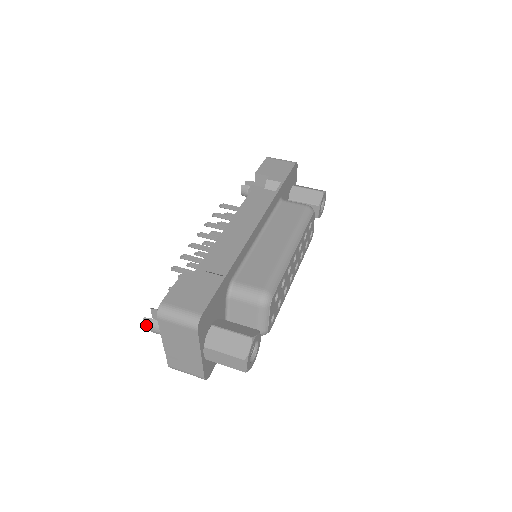
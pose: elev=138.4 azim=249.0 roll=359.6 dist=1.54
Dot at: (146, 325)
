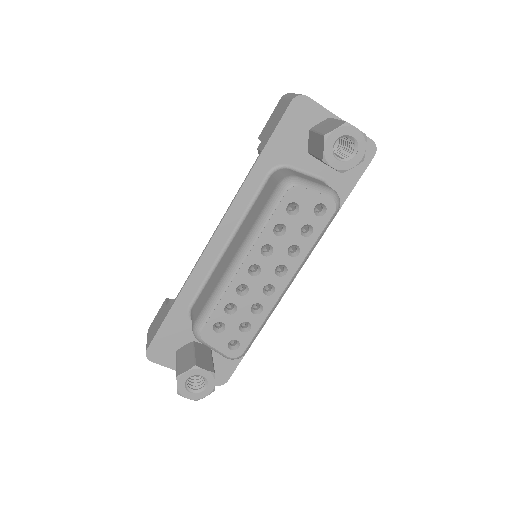
Dot at: occluded
